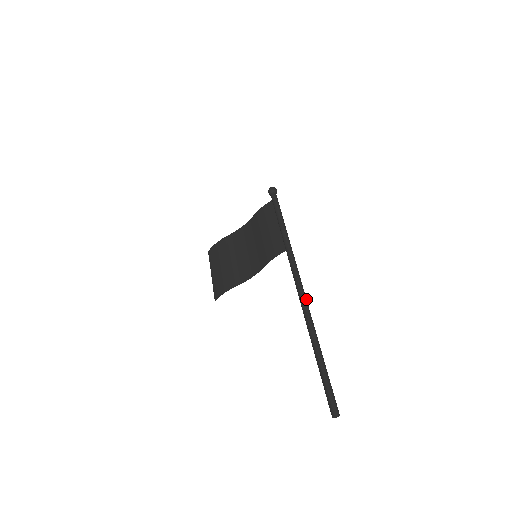
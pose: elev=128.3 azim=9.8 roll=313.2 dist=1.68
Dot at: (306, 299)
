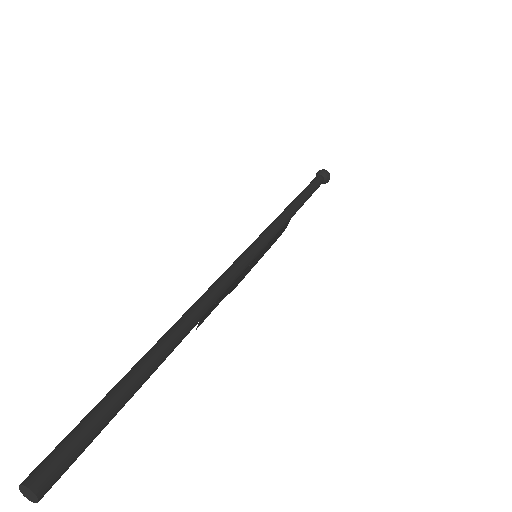
Dot at: (232, 275)
